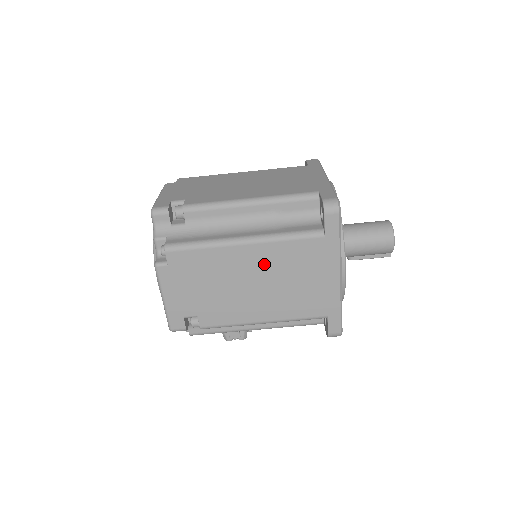
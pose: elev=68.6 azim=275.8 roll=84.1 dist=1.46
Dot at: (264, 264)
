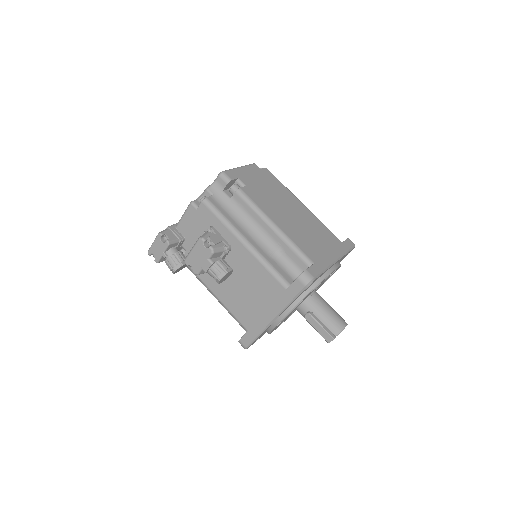
Dot at: (304, 216)
